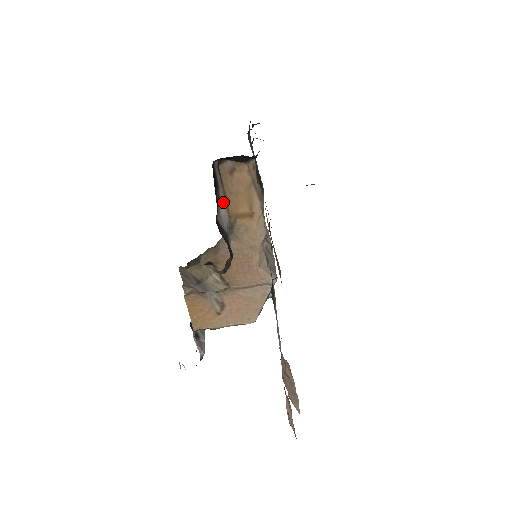
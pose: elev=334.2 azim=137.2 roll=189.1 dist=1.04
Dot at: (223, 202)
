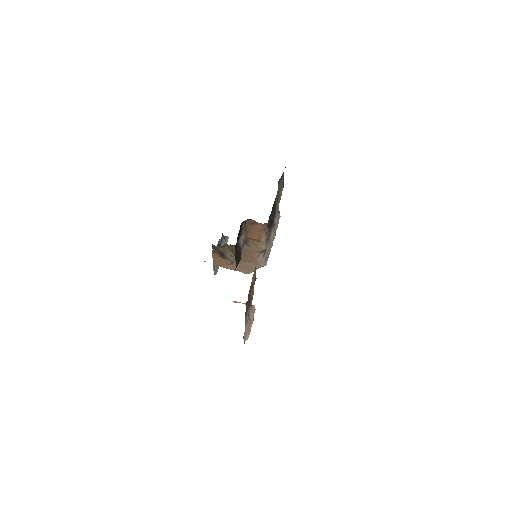
Dot at: (244, 233)
